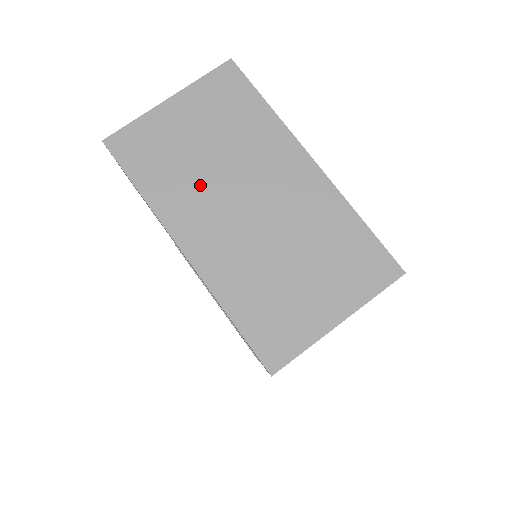
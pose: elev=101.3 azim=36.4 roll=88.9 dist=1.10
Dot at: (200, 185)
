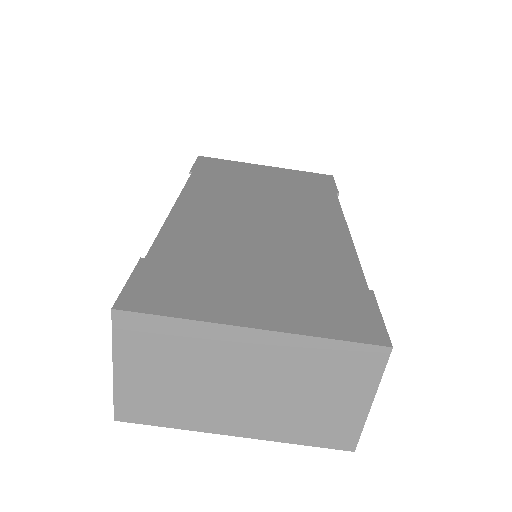
Dot at: (200, 399)
